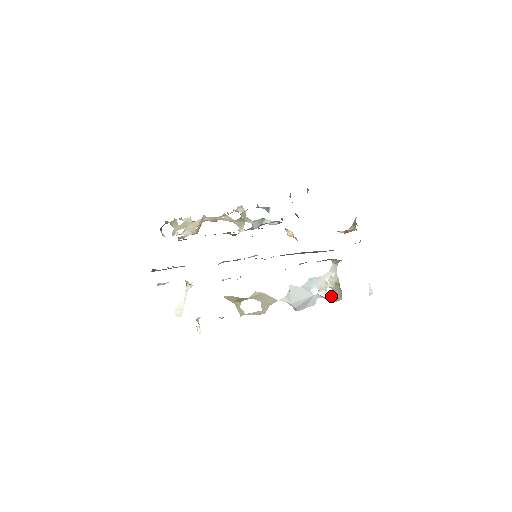
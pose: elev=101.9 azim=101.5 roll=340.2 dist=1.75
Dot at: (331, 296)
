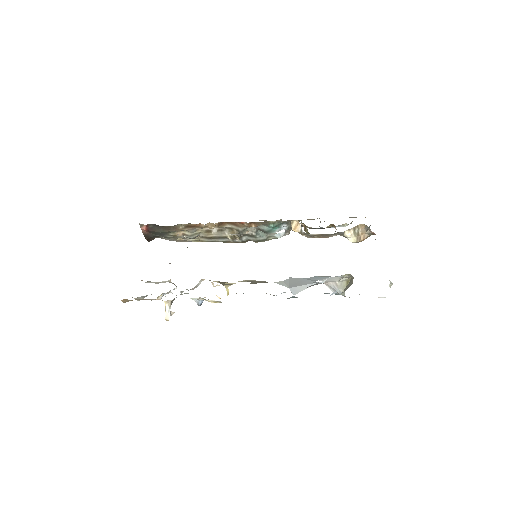
Dot at: (341, 293)
